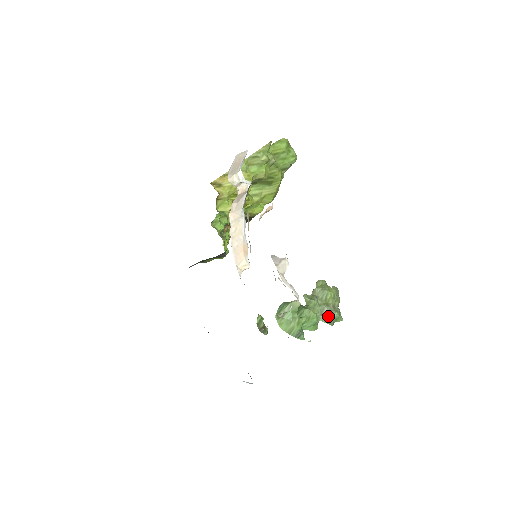
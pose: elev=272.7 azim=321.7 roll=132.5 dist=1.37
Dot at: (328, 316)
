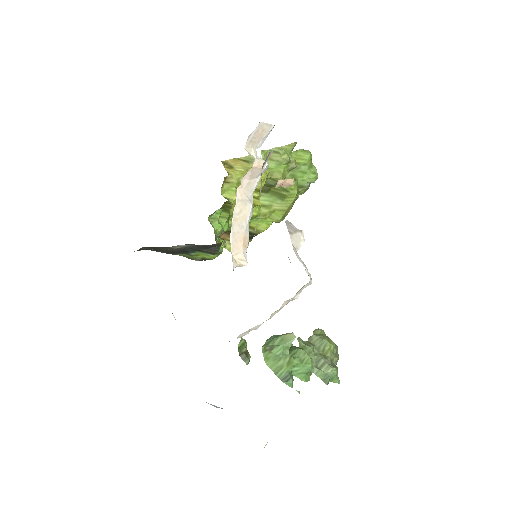
Dot at: (324, 370)
